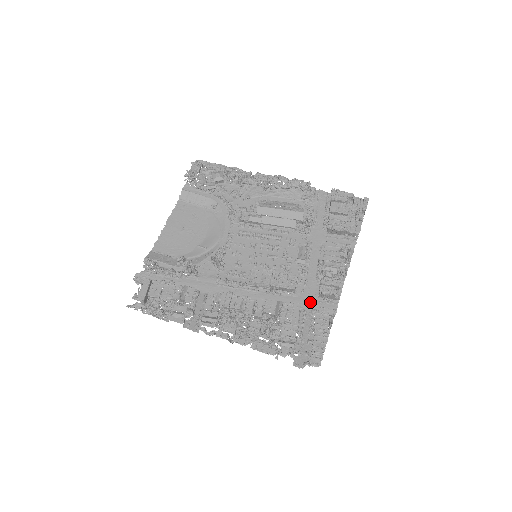
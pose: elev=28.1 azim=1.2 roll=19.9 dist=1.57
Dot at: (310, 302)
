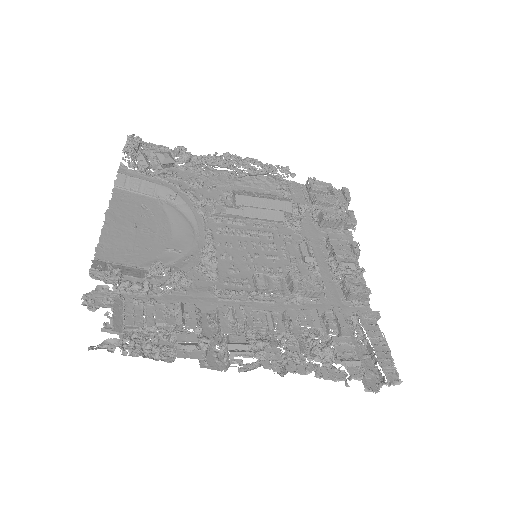
Dot at: occluded
